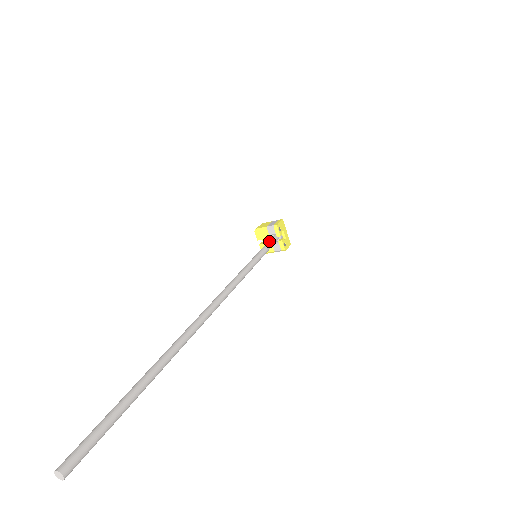
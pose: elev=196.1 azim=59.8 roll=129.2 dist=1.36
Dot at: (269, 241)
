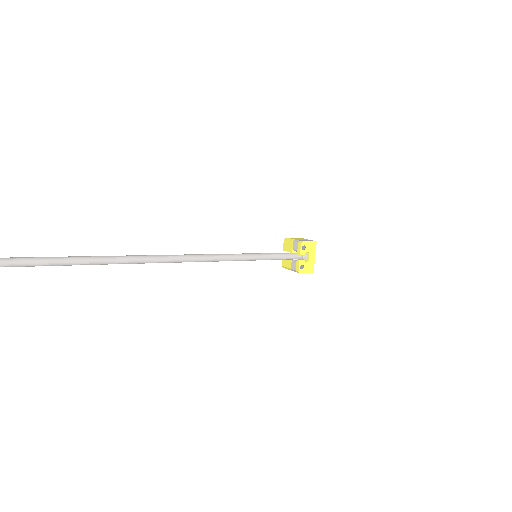
Dot at: occluded
